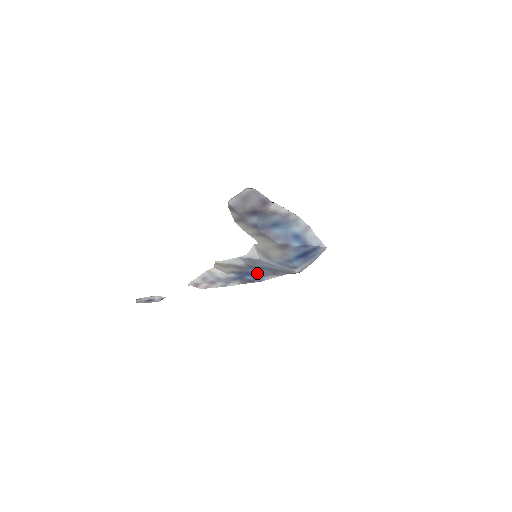
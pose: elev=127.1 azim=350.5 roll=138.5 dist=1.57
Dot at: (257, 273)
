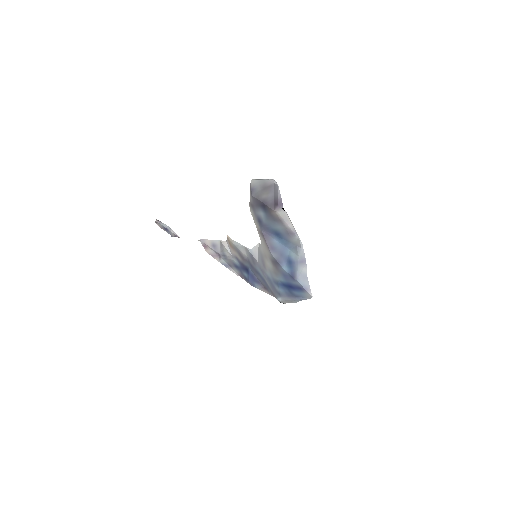
Dot at: (254, 275)
